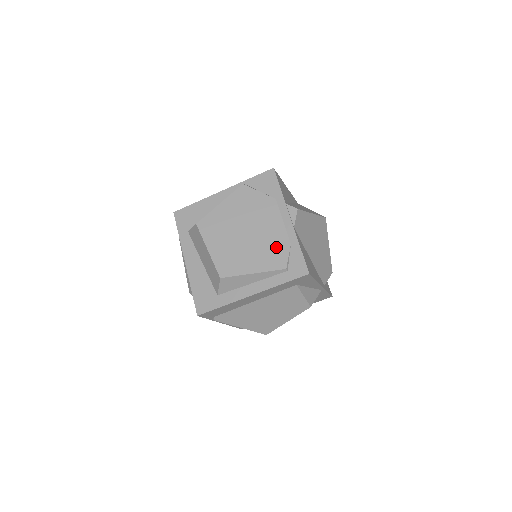
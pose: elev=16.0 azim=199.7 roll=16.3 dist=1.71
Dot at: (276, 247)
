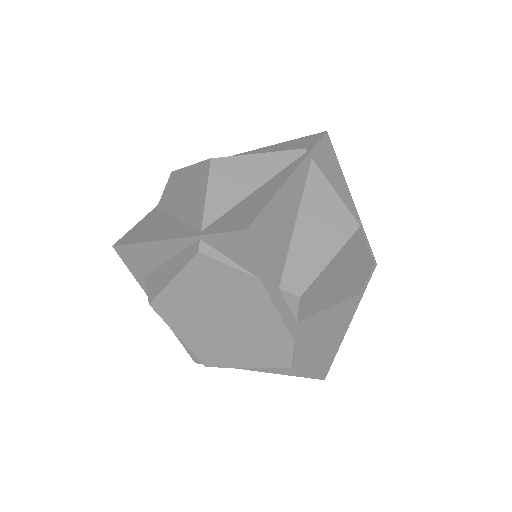
Dot at: (273, 344)
